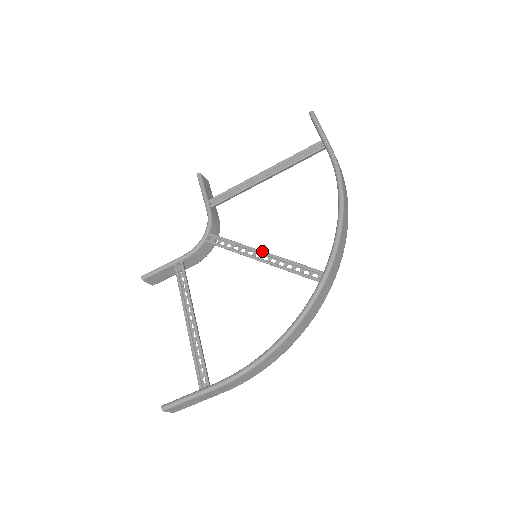
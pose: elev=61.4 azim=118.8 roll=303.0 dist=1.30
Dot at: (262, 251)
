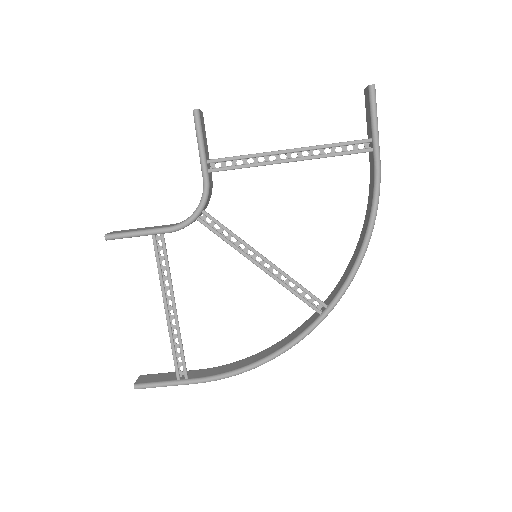
Dot at: (267, 260)
